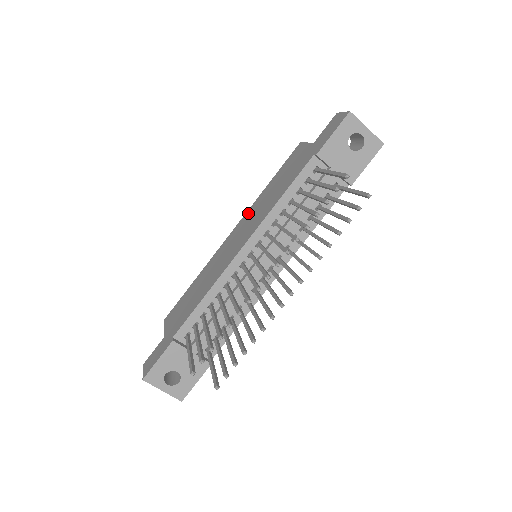
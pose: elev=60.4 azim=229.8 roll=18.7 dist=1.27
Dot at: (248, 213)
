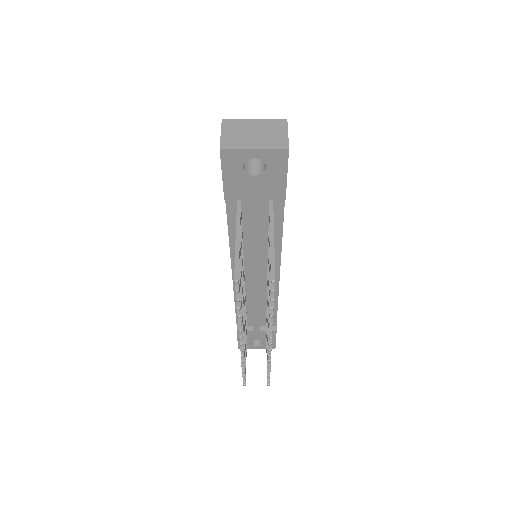
Dot at: occluded
